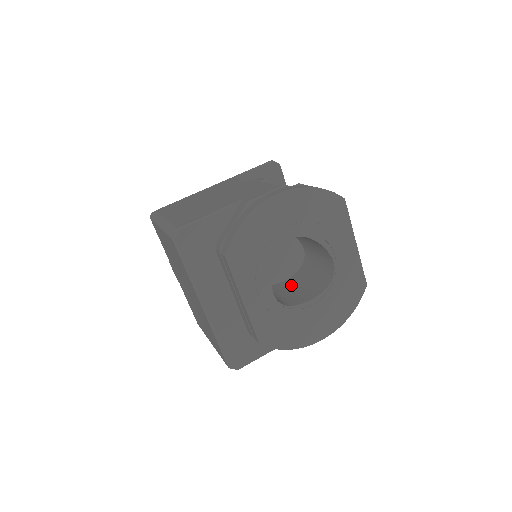
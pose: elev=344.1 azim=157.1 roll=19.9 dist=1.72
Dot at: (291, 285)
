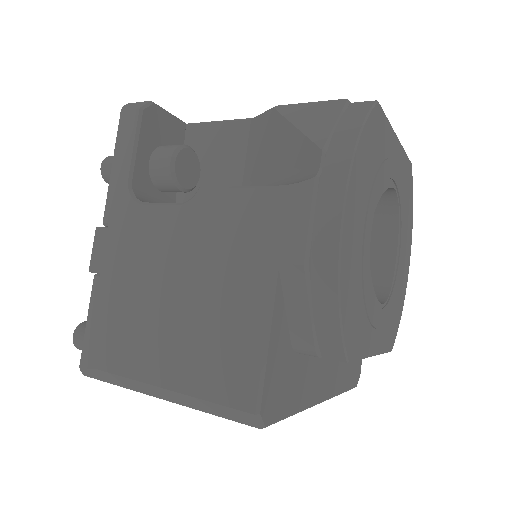
Dot at: occluded
